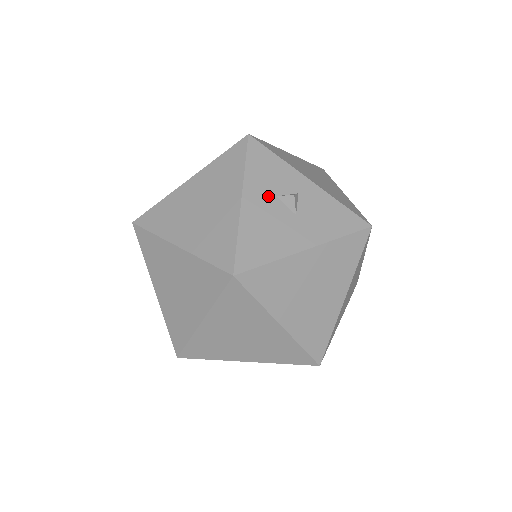
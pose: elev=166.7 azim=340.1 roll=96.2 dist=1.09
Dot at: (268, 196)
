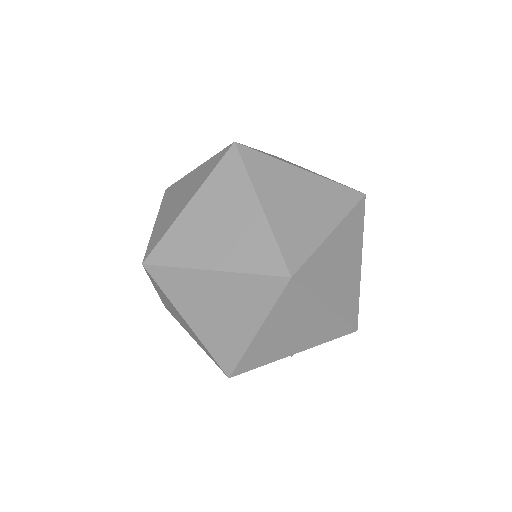
Dot at: occluded
